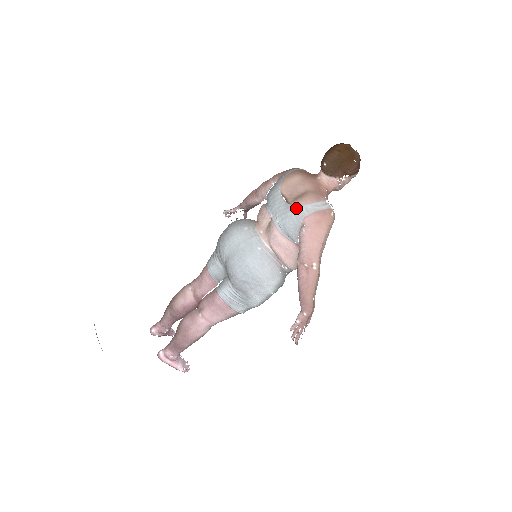
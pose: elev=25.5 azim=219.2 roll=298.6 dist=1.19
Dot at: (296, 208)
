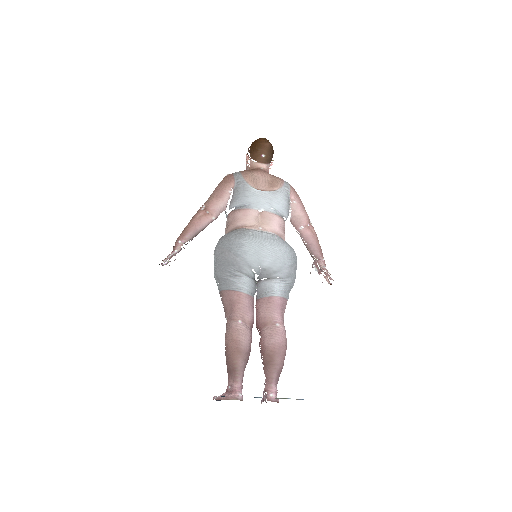
Dot at: (282, 190)
